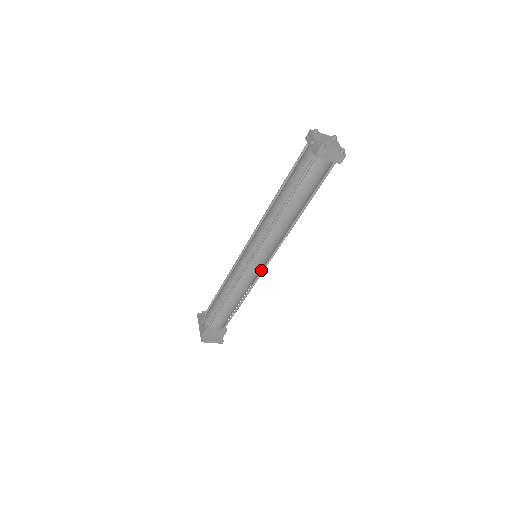
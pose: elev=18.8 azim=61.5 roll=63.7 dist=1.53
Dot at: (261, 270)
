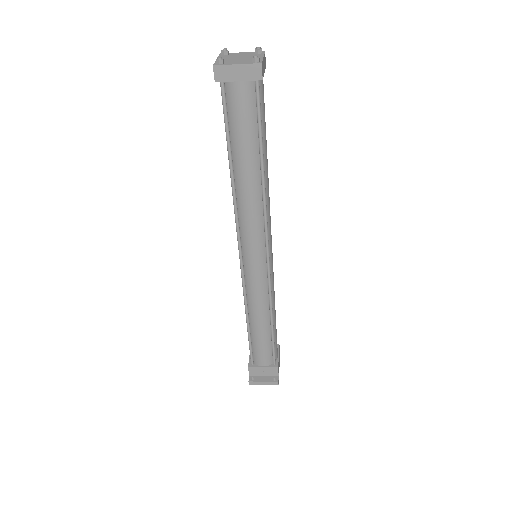
Dot at: (267, 274)
